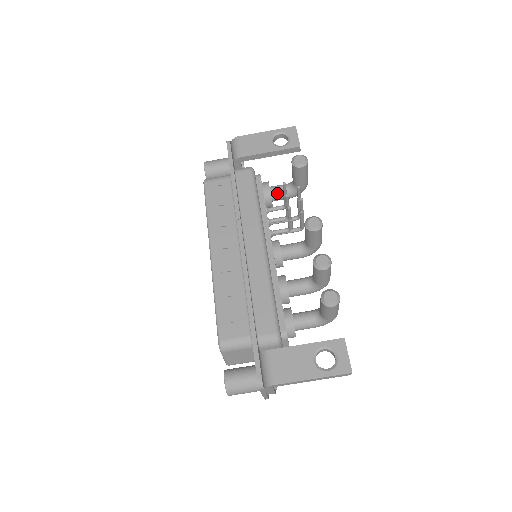
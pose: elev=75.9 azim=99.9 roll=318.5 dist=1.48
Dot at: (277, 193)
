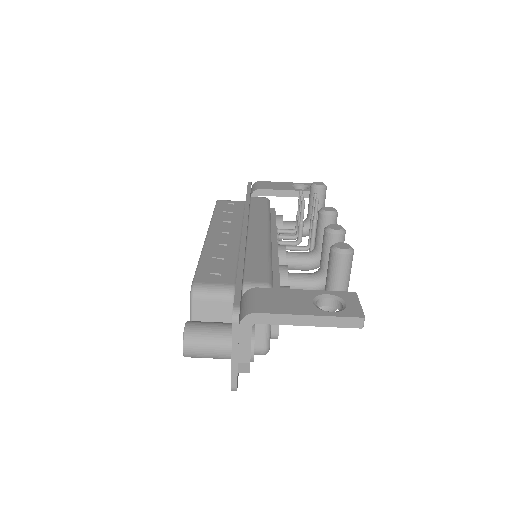
Dot at: (289, 225)
